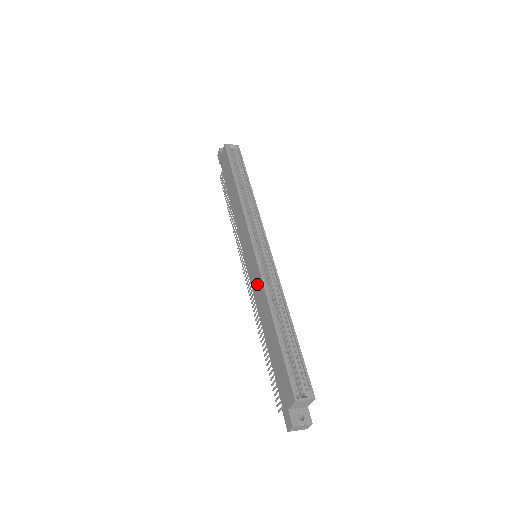
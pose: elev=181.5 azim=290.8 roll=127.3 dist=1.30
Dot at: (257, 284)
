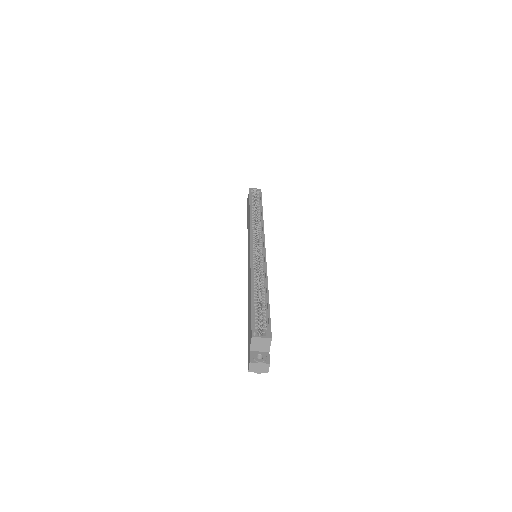
Dot at: (249, 270)
